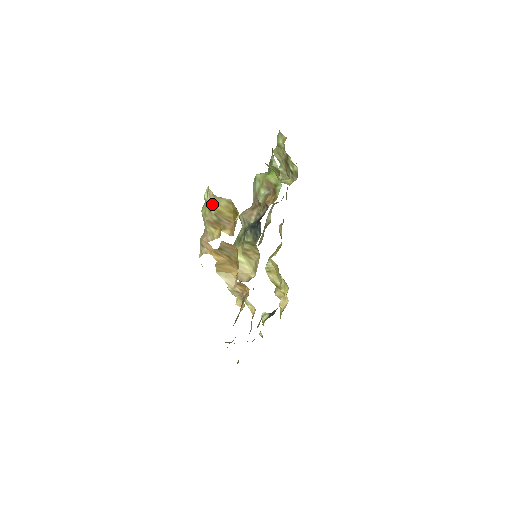
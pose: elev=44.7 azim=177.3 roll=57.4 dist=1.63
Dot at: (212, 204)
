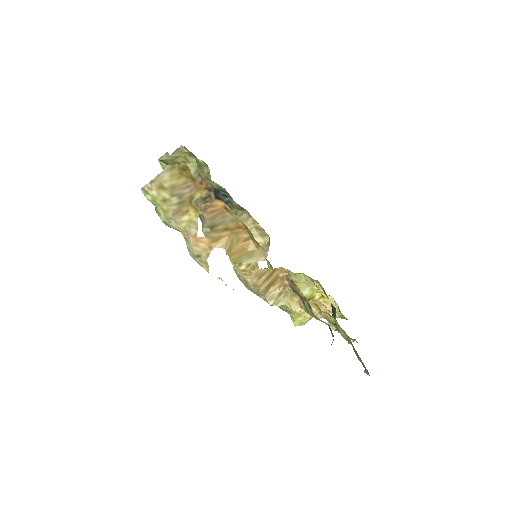
Dot at: (159, 191)
